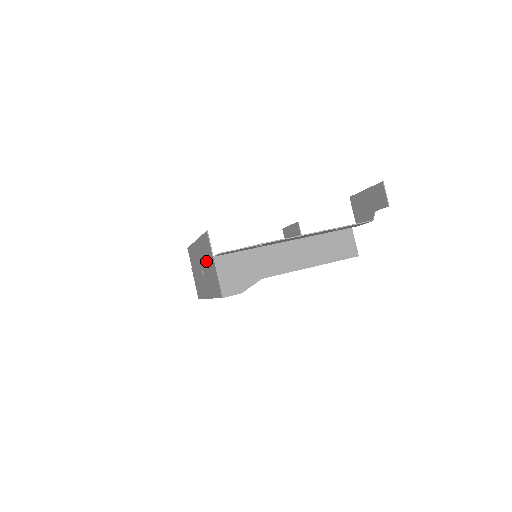
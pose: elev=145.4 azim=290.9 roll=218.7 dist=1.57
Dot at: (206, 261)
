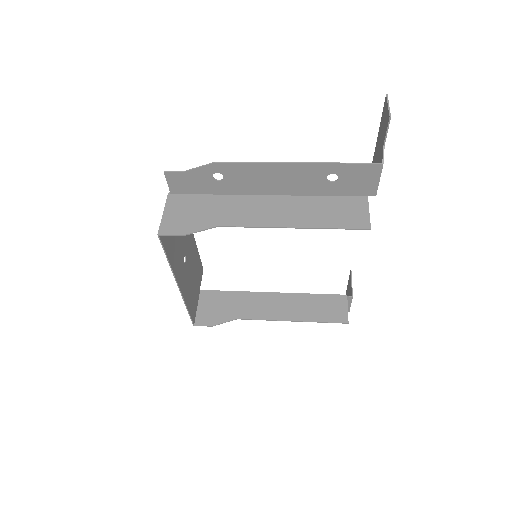
Dot at: occluded
